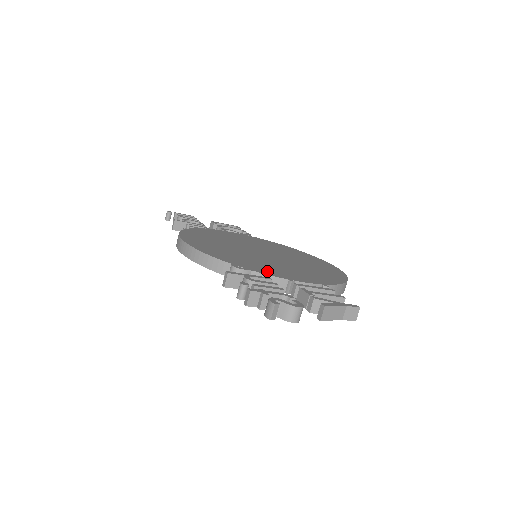
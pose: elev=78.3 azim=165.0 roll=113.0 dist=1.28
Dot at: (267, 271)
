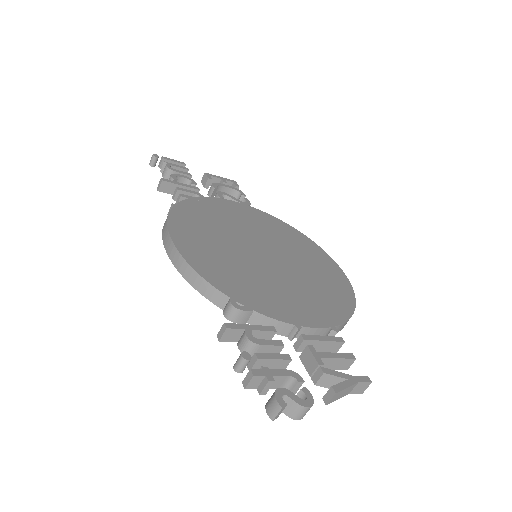
Dot at: (271, 308)
